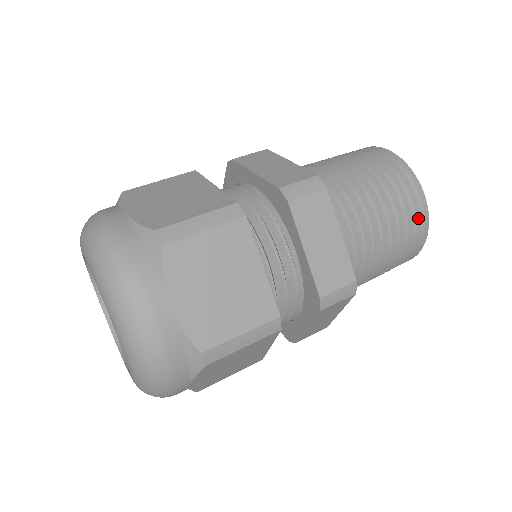
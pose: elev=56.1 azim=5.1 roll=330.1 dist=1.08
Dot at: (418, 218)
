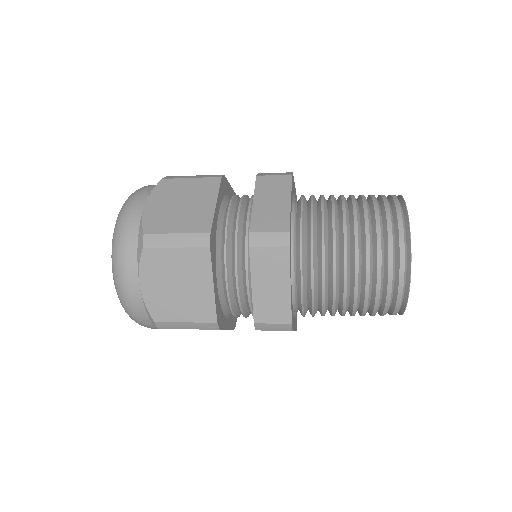
Dot at: (396, 227)
